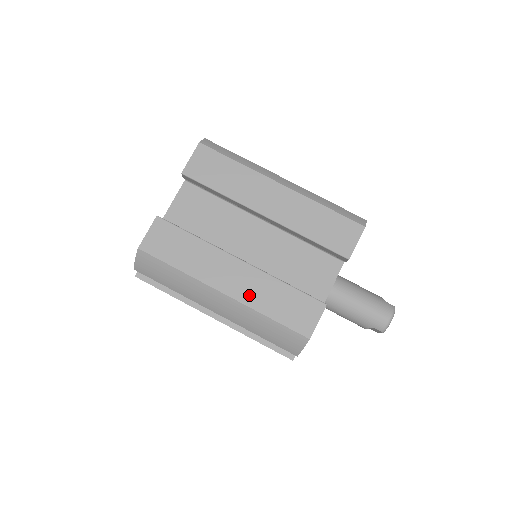
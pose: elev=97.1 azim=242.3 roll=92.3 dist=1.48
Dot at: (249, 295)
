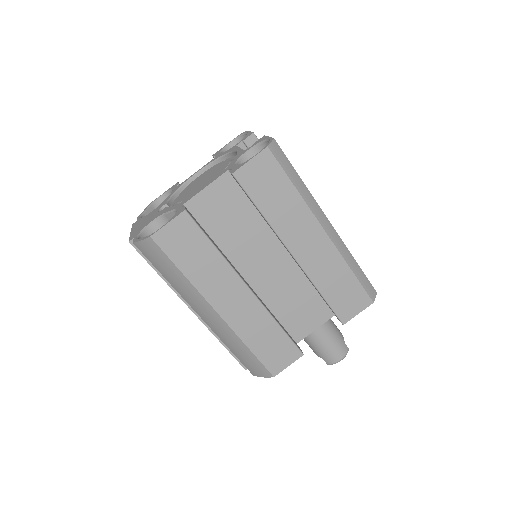
Dot at: (241, 323)
